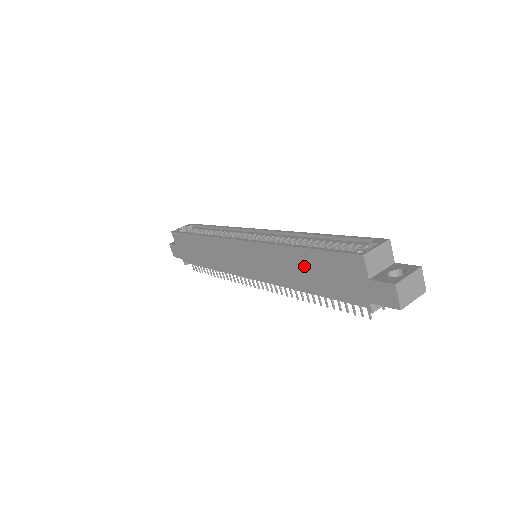
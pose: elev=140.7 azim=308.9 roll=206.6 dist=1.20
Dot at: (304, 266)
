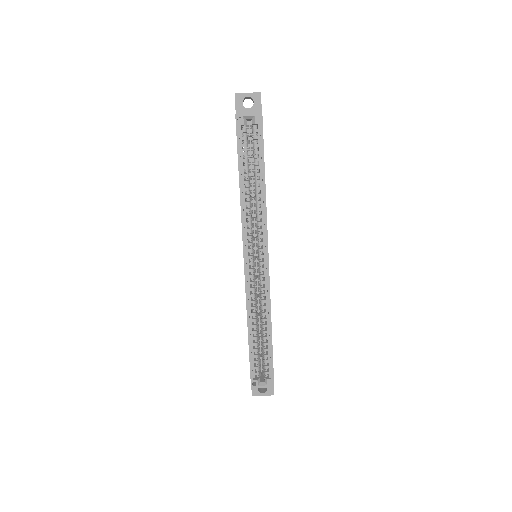
Dot at: occluded
